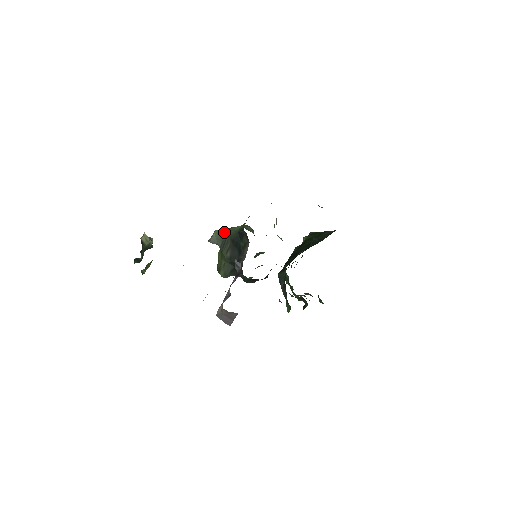
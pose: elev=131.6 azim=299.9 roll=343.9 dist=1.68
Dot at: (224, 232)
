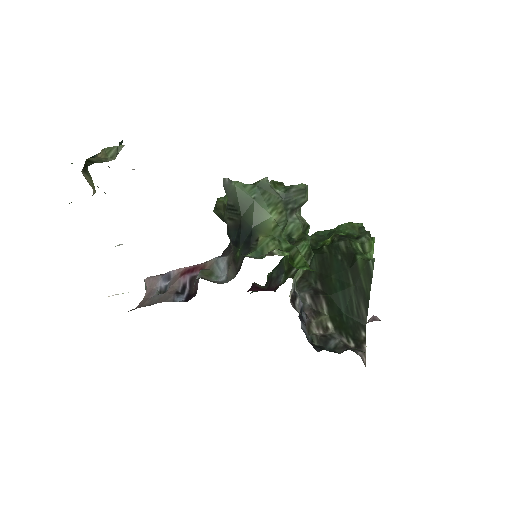
Dot at: (246, 198)
